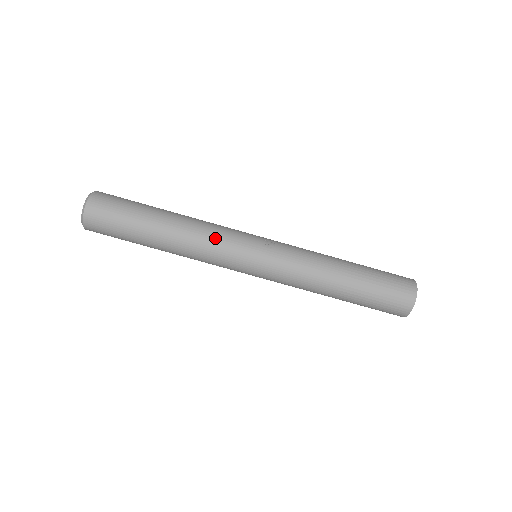
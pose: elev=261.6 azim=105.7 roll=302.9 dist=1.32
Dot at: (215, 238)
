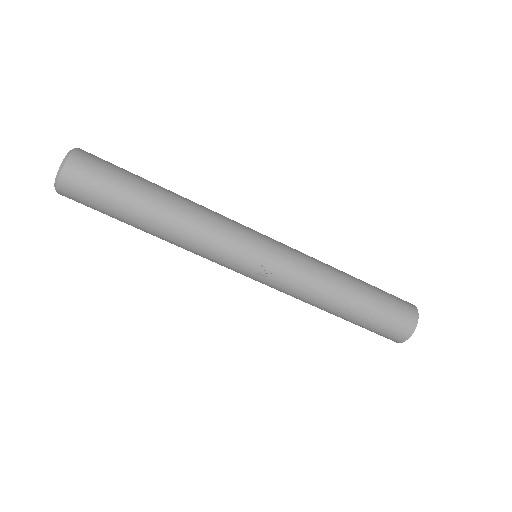
Dot at: (205, 254)
